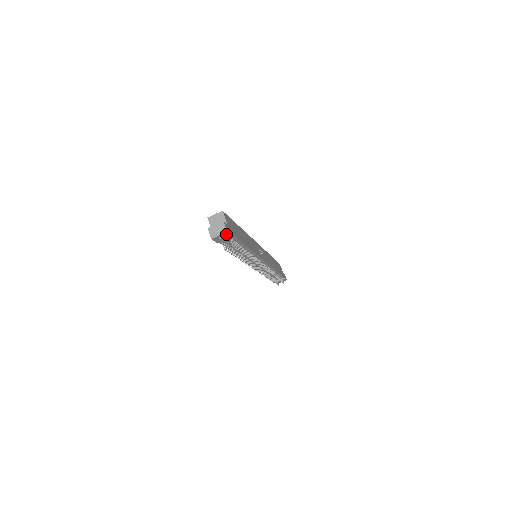
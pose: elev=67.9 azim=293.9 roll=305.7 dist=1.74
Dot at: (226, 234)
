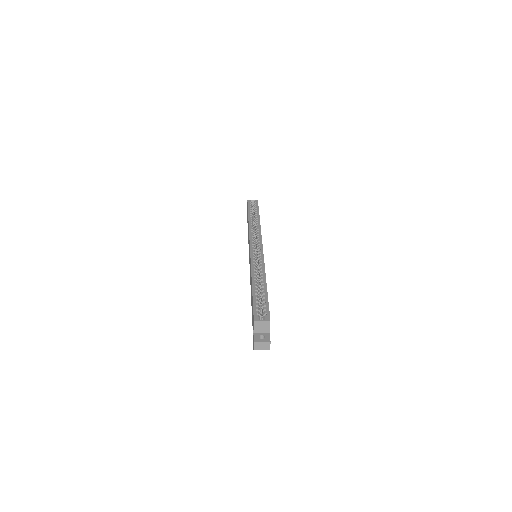
Dot at: occluded
